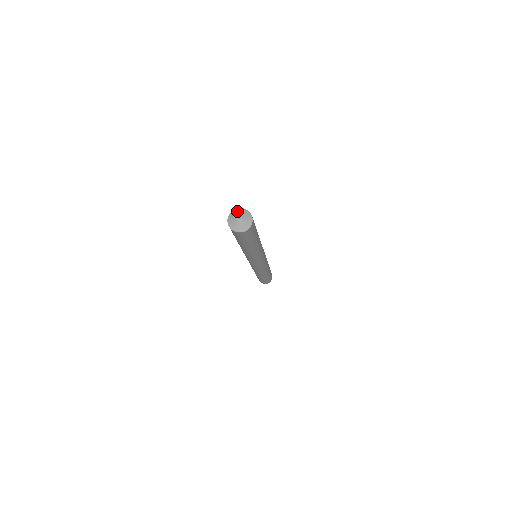
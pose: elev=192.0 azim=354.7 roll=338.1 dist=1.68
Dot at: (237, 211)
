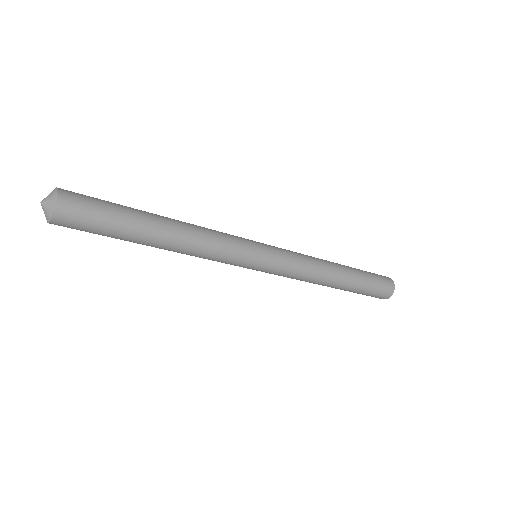
Dot at: occluded
